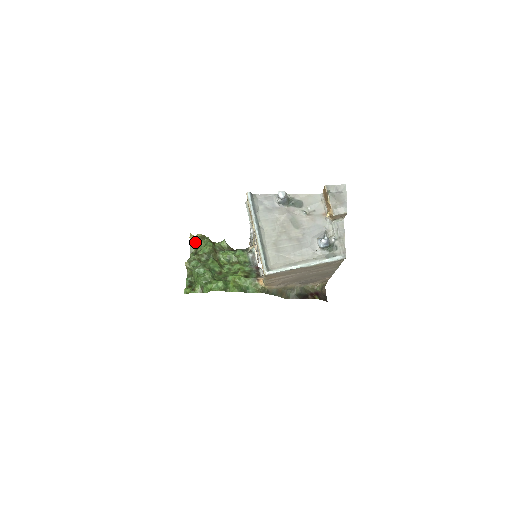
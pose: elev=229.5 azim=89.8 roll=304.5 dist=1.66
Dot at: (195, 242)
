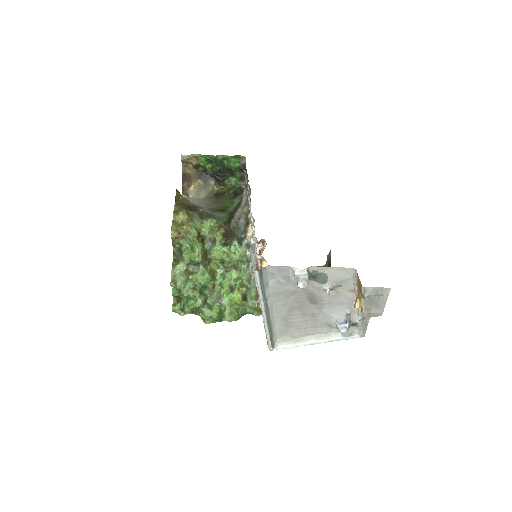
Dot at: (178, 238)
